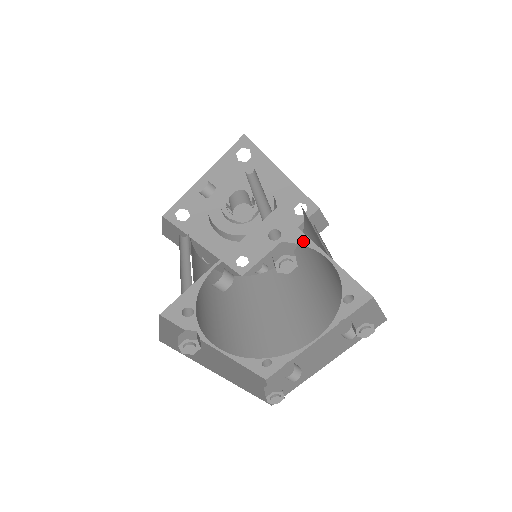
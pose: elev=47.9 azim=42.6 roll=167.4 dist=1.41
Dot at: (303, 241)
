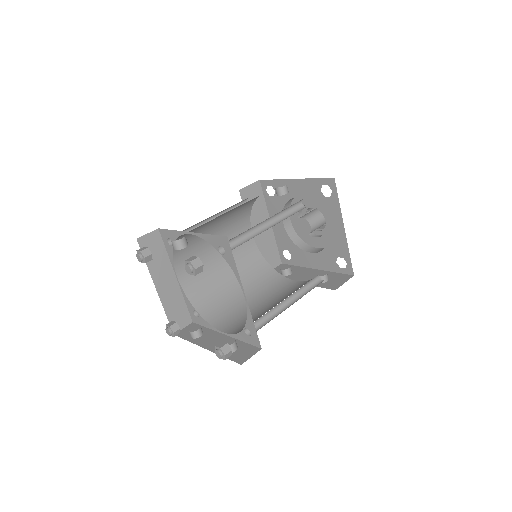
Dot at: (235, 270)
